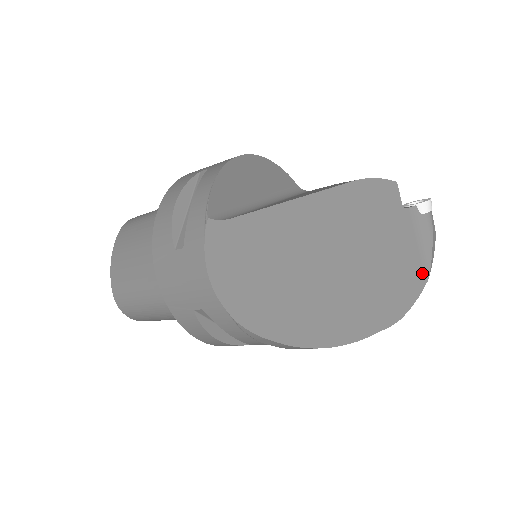
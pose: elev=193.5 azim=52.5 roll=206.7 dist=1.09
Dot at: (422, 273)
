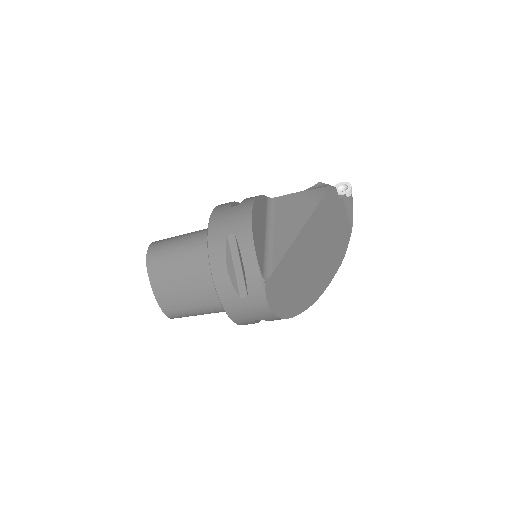
Dot at: (349, 229)
